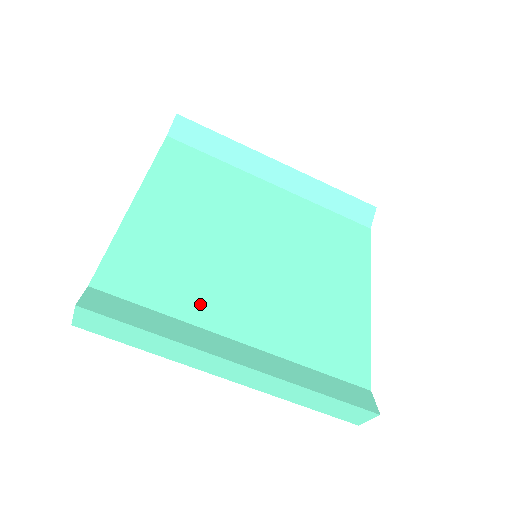
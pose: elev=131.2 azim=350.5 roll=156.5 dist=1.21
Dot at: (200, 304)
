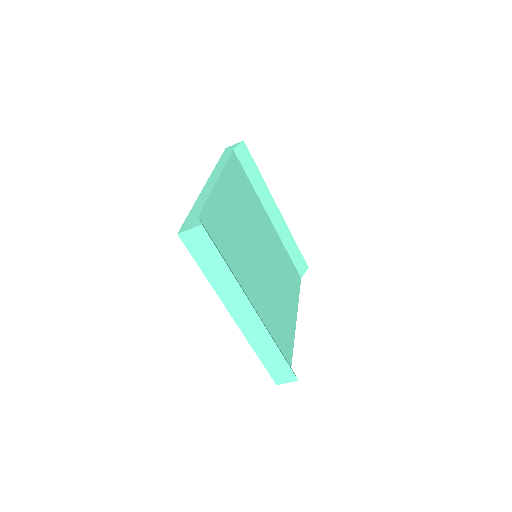
Dot at: (238, 265)
